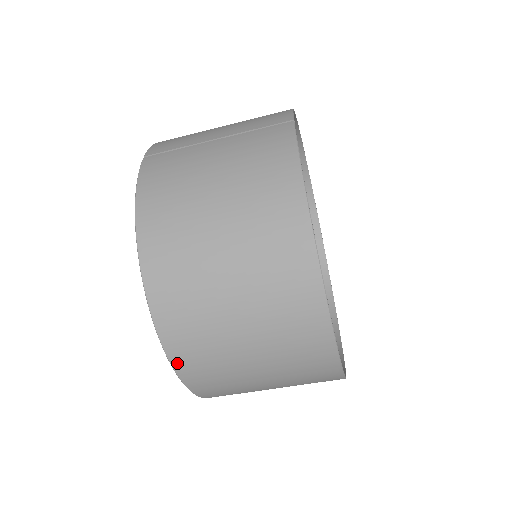
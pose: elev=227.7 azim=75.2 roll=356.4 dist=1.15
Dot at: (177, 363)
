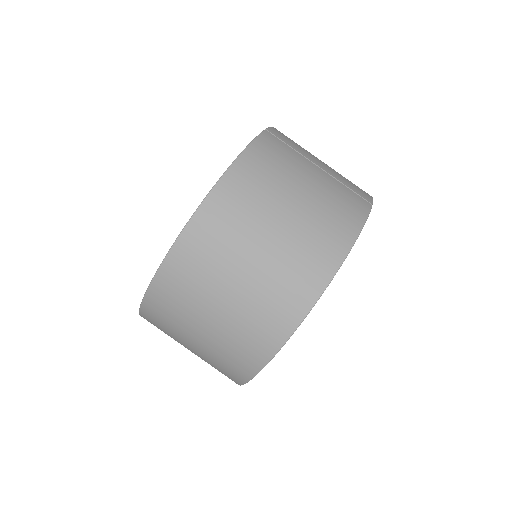
Dot at: (163, 272)
